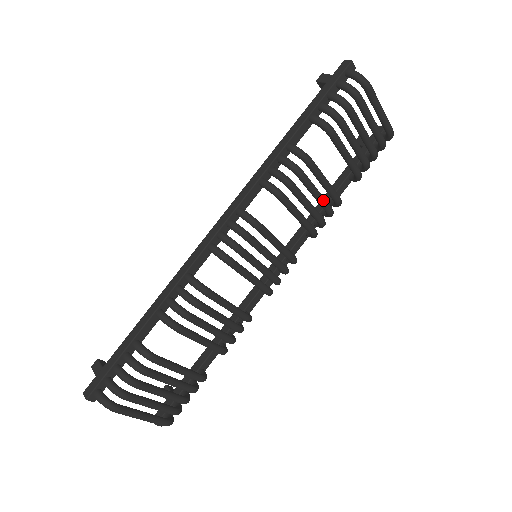
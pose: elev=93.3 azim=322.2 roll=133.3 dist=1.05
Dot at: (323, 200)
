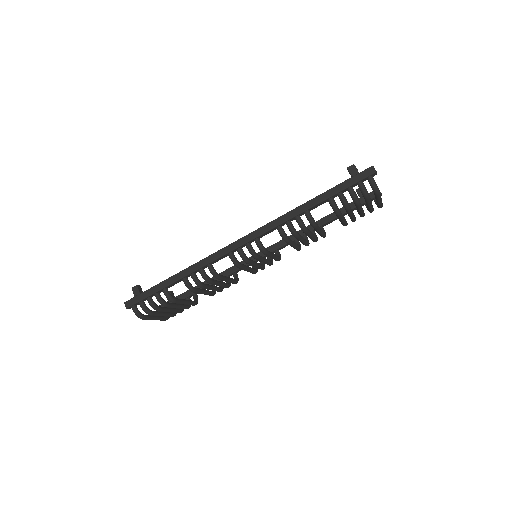
Dot at: (313, 239)
